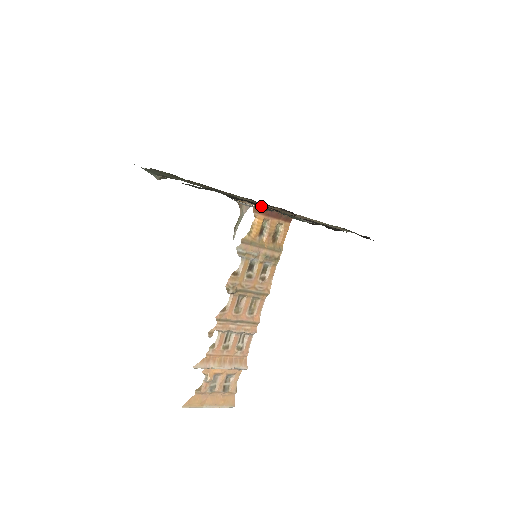
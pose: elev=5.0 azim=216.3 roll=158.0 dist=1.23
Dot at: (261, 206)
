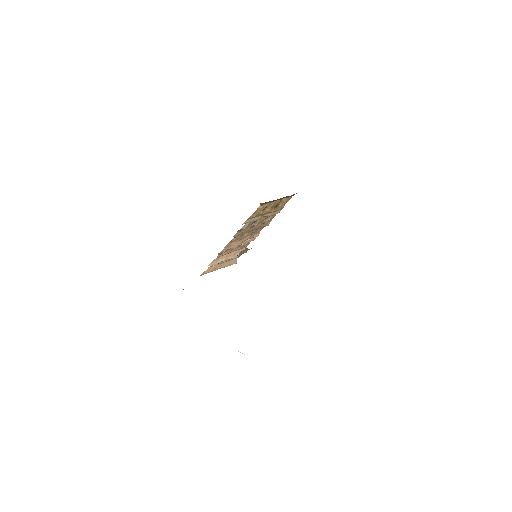
Dot at: occluded
